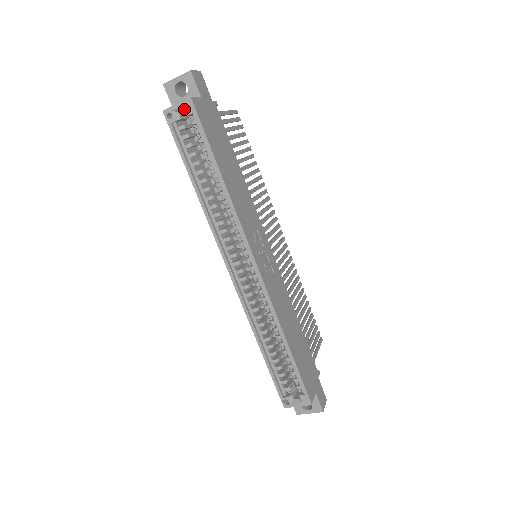
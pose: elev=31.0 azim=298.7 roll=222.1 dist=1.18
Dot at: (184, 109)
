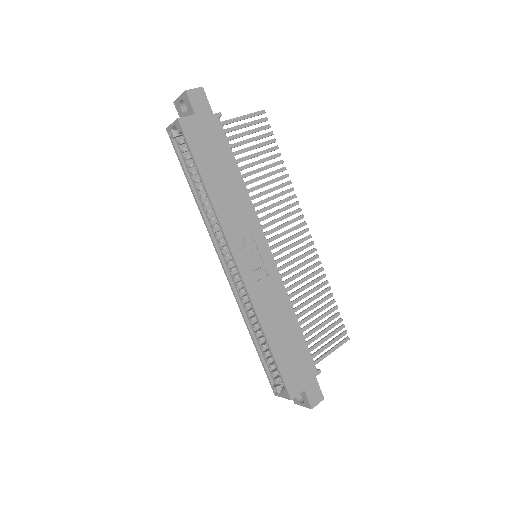
Dot at: (177, 128)
